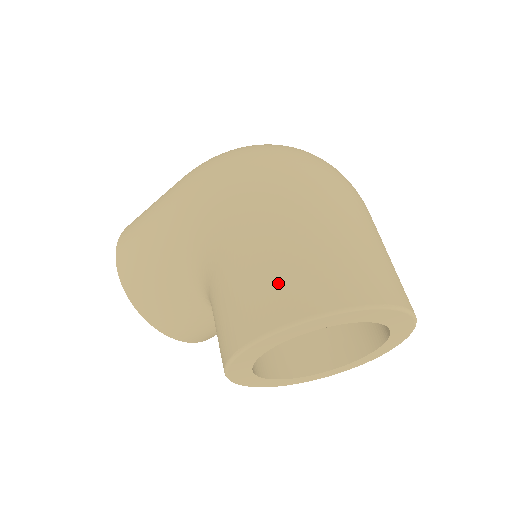
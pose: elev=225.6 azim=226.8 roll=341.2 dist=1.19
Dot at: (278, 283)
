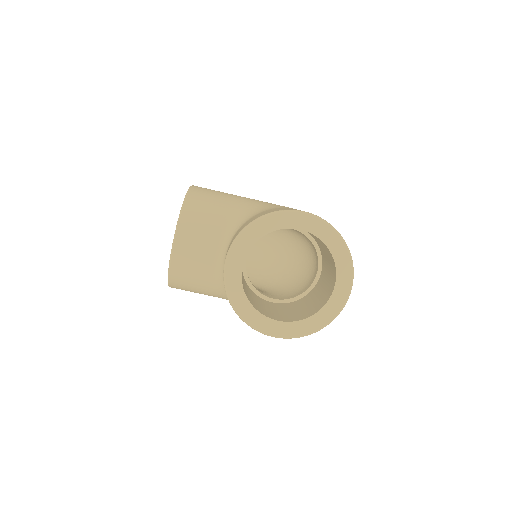
Dot at: occluded
